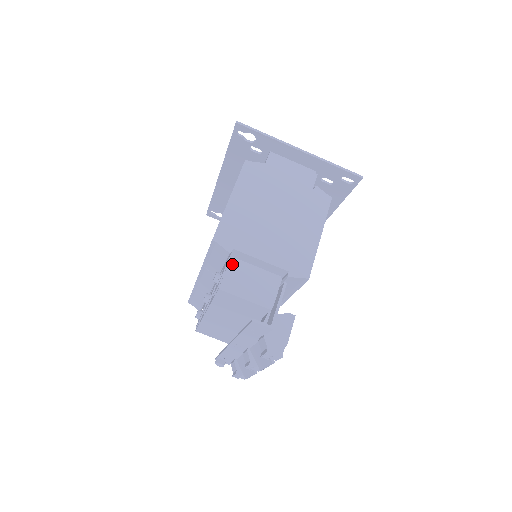
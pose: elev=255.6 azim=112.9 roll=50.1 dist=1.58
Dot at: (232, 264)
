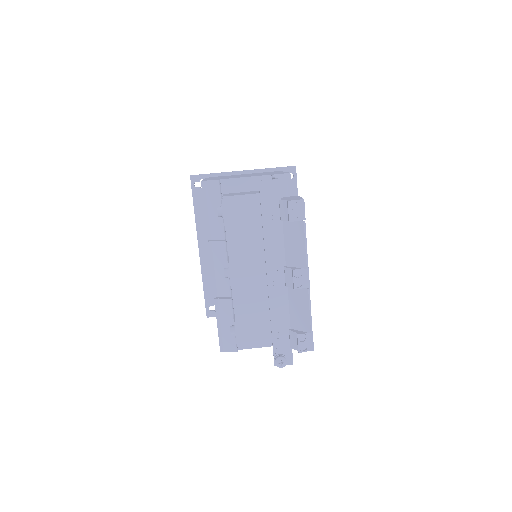
Dot at: (226, 194)
